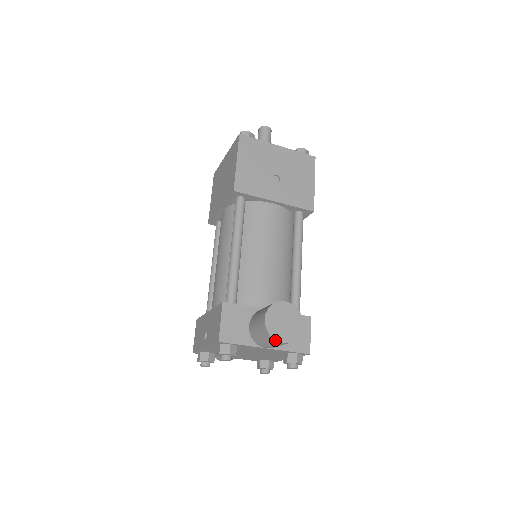
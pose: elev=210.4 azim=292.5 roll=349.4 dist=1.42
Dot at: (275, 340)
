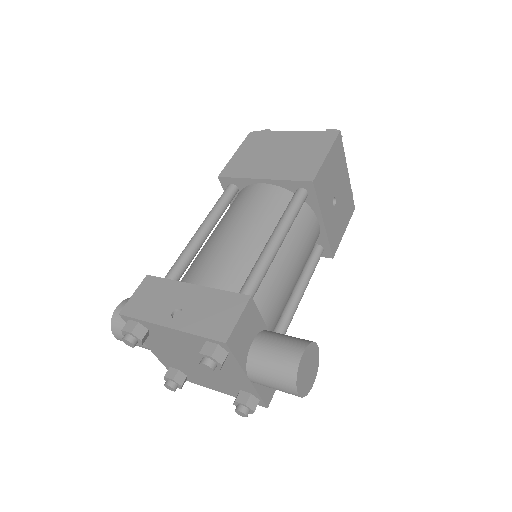
Dot at: (296, 386)
